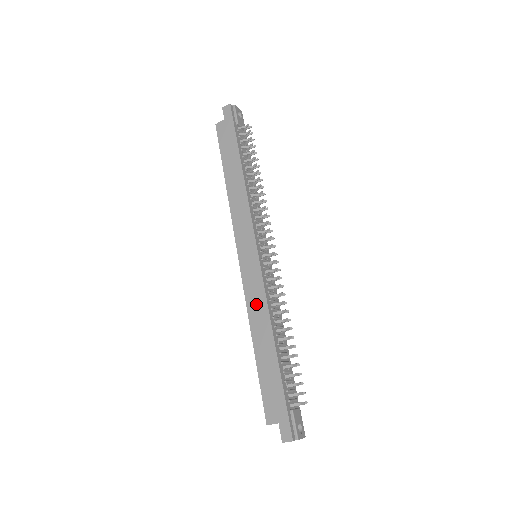
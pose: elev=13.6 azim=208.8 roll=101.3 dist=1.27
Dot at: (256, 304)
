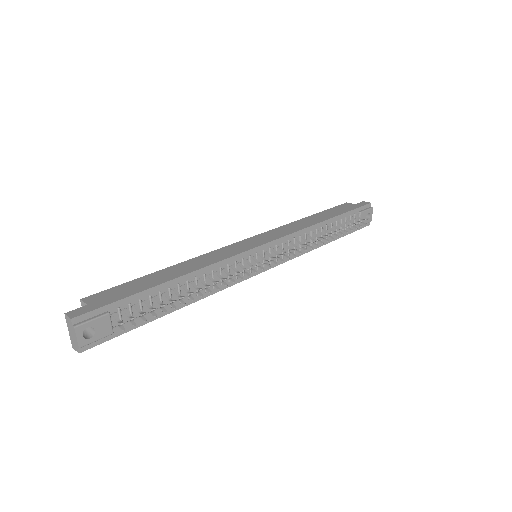
Dot at: (210, 258)
